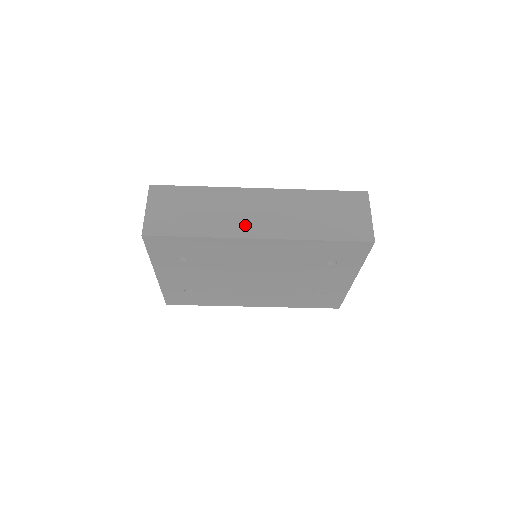
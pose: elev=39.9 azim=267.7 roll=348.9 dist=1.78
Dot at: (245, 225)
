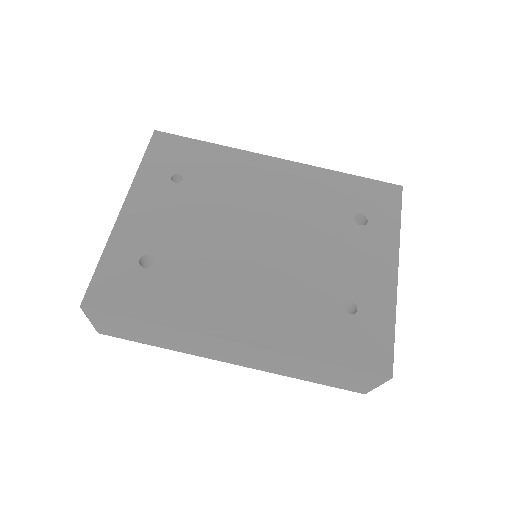
Dot at: occluded
